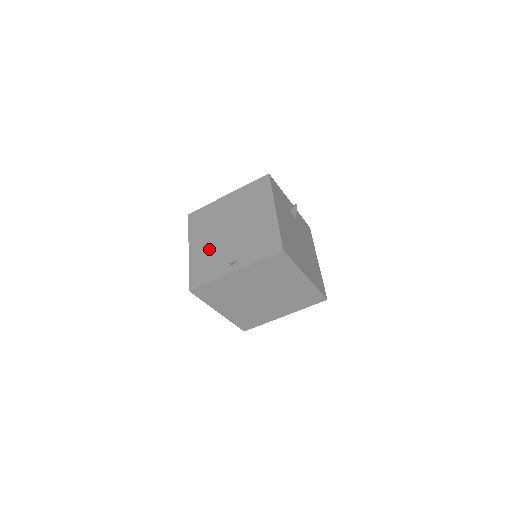
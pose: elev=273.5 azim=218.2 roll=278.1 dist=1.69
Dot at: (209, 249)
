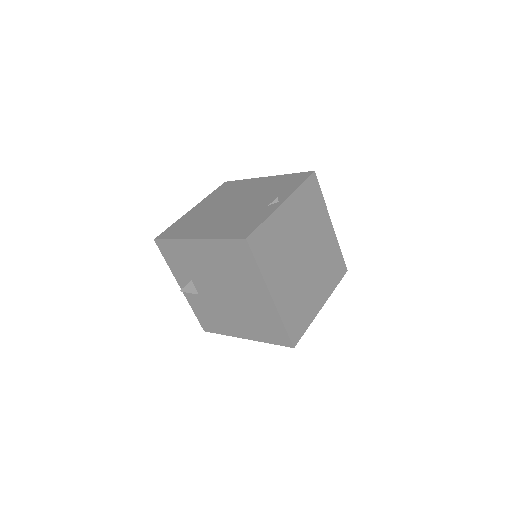
Dot at: (225, 221)
